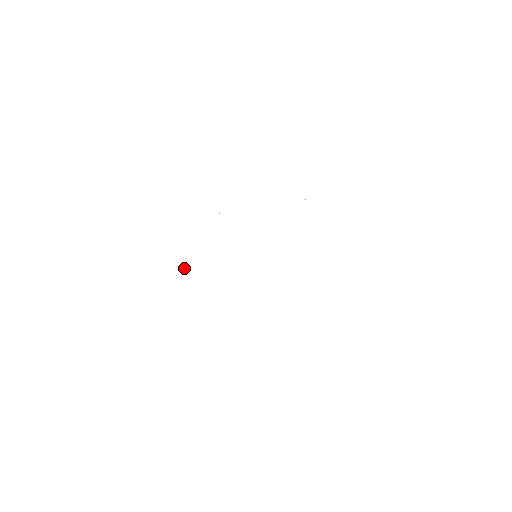
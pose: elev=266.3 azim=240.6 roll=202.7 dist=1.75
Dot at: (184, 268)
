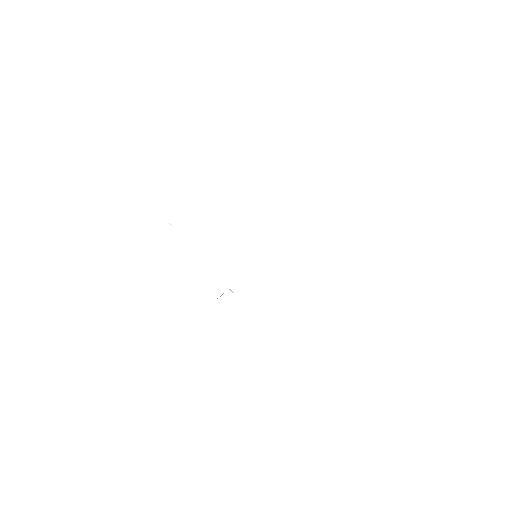
Dot at: occluded
